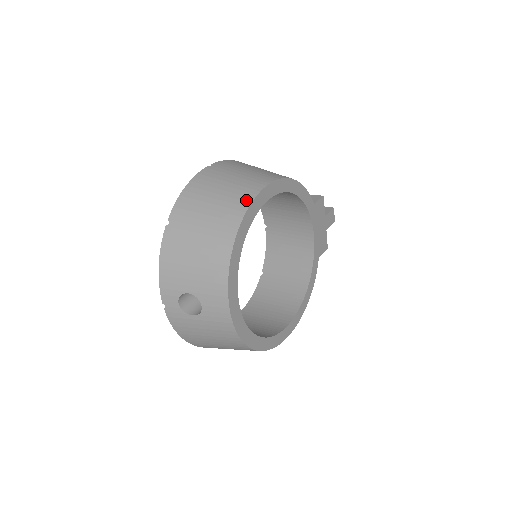
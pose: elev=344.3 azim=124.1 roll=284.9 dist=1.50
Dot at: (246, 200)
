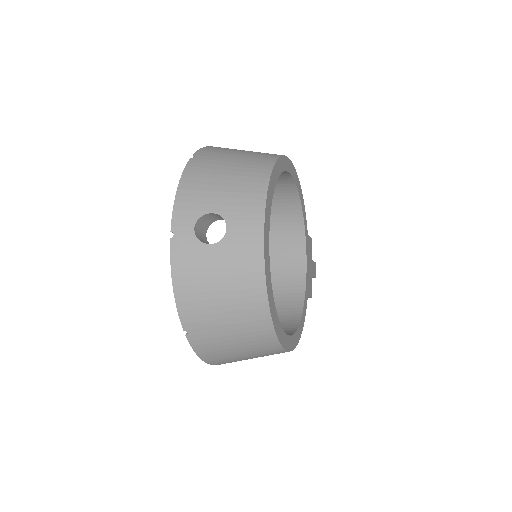
Dot at: occluded
